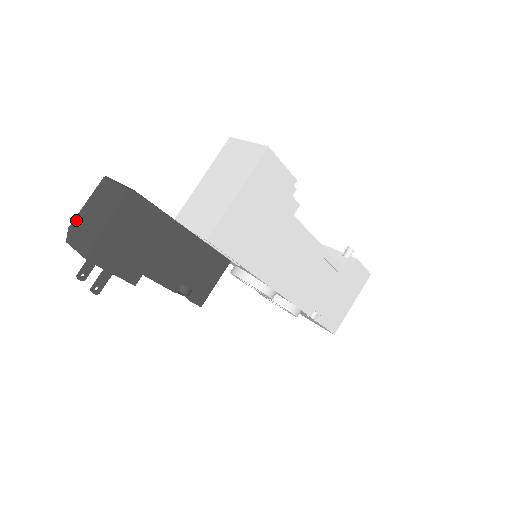
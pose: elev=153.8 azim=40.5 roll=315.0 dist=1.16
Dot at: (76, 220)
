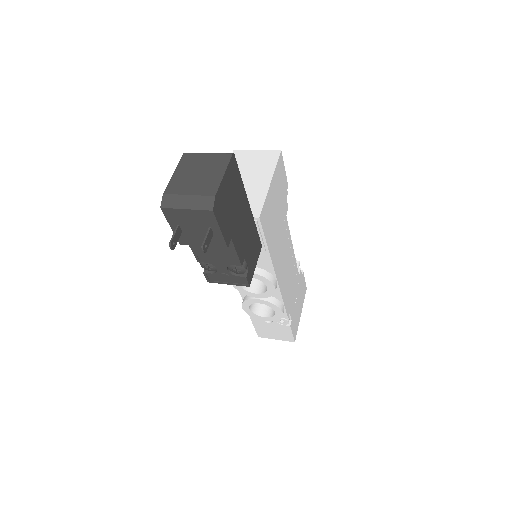
Dot at: (171, 186)
